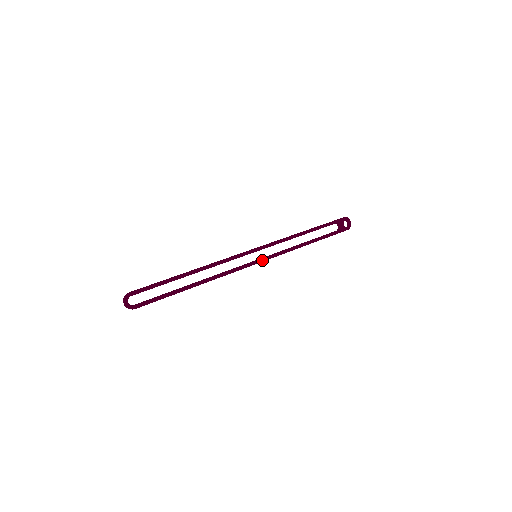
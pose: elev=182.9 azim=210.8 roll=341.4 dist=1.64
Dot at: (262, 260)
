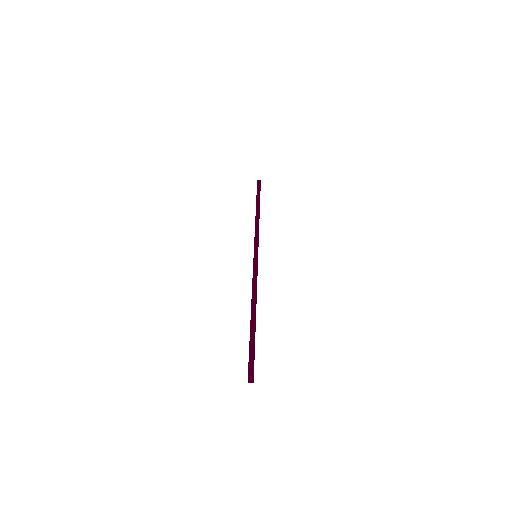
Dot at: occluded
